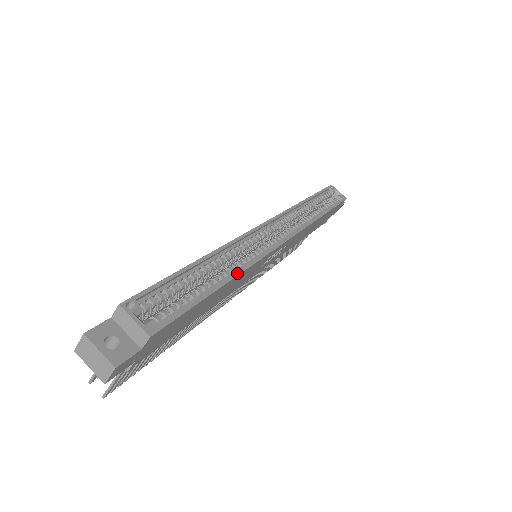
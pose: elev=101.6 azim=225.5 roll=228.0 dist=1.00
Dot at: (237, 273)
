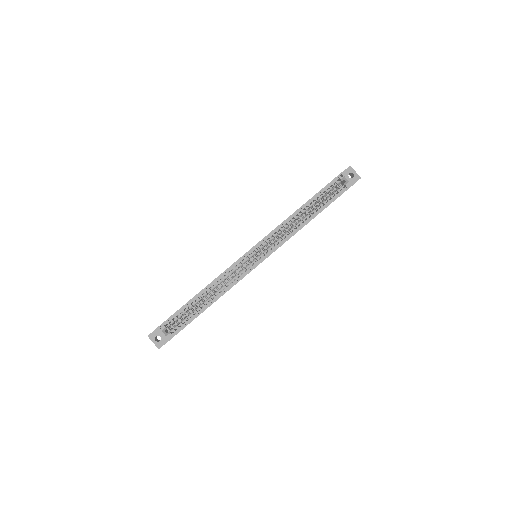
Dot at: (219, 297)
